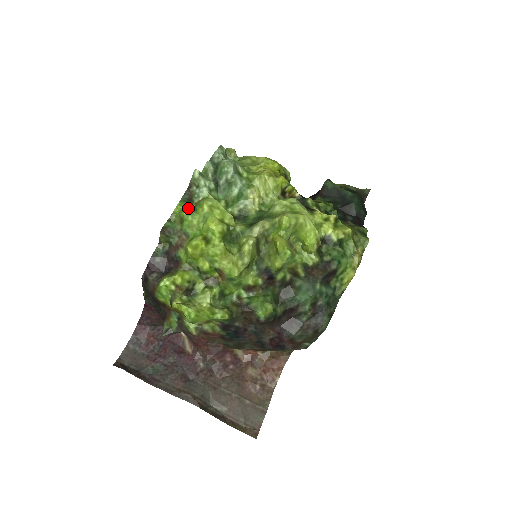
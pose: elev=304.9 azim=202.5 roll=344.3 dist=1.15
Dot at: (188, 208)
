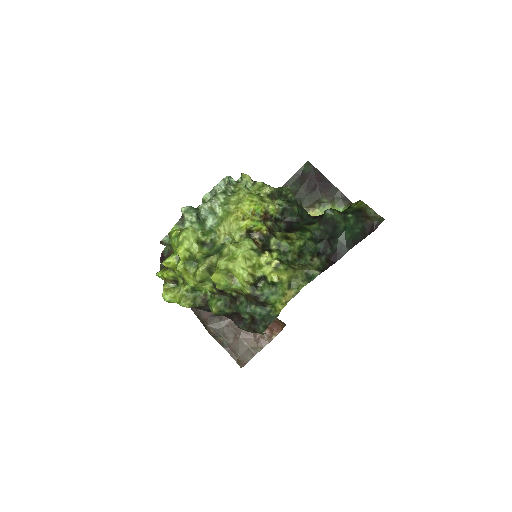
Dot at: (175, 233)
